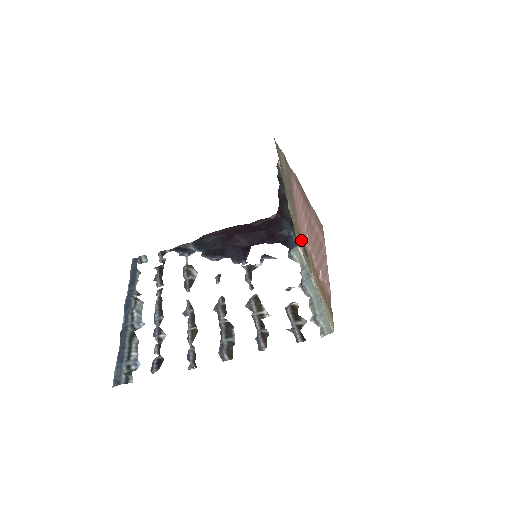
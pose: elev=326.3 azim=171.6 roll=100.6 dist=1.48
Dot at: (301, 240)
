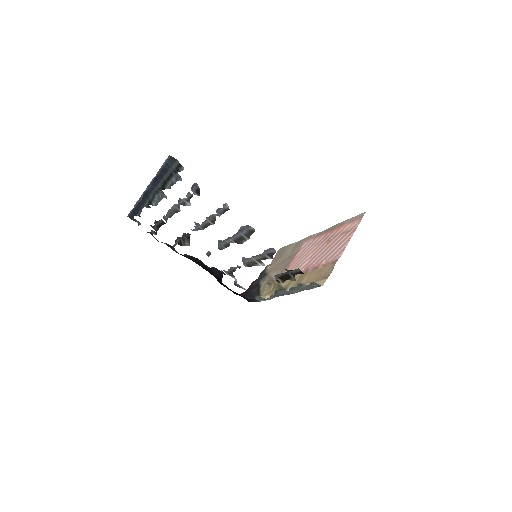
Dot at: (278, 287)
